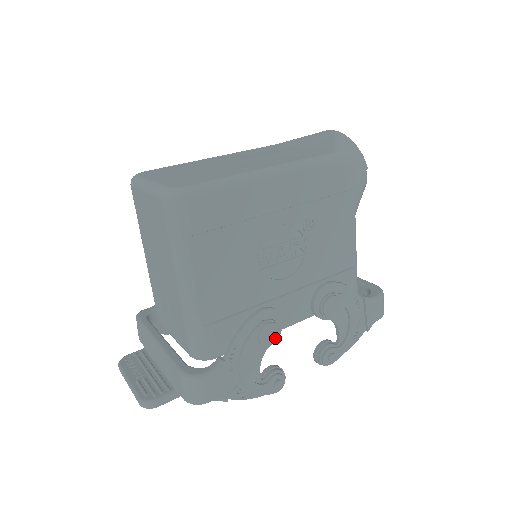
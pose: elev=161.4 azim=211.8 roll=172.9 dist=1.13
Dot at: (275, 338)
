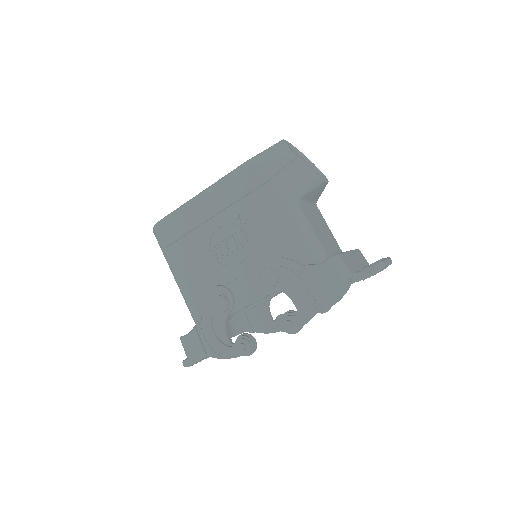
Dot at: (224, 307)
